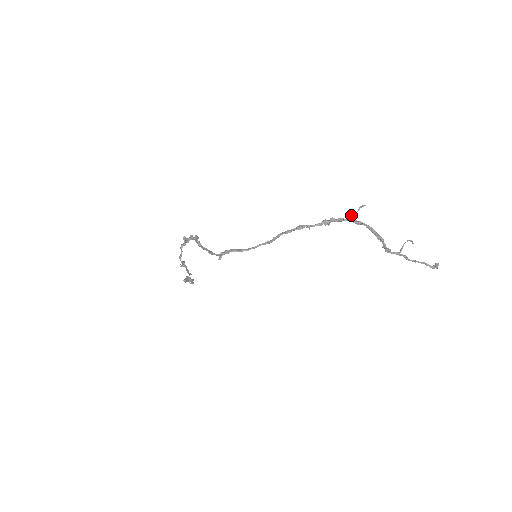
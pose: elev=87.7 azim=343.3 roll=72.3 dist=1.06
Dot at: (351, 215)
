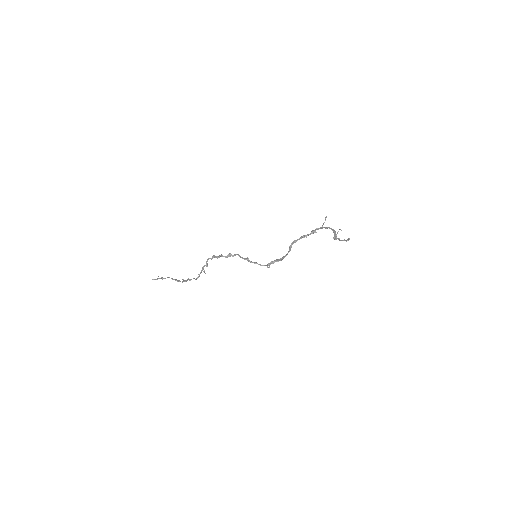
Dot at: (323, 224)
